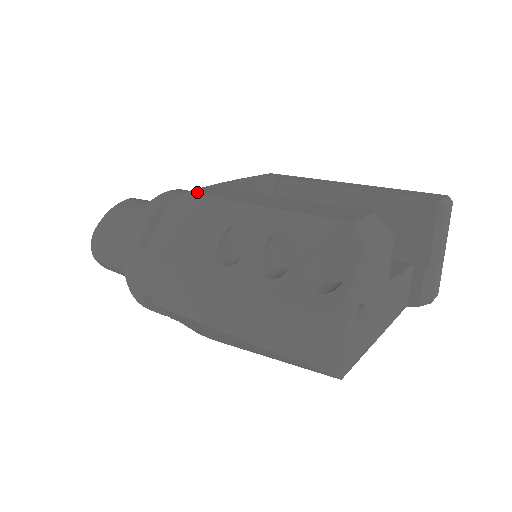
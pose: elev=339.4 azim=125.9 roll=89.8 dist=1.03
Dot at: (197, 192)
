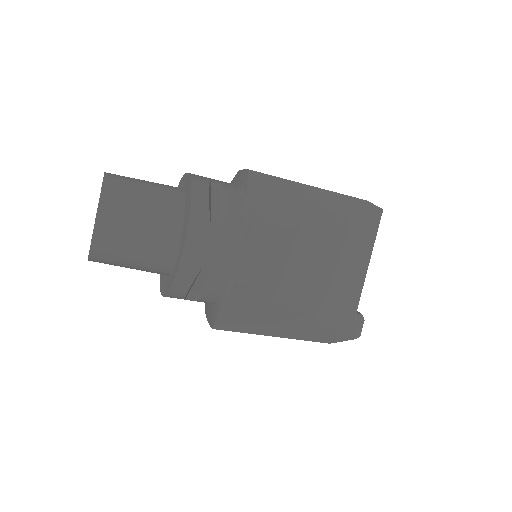
Dot at: occluded
